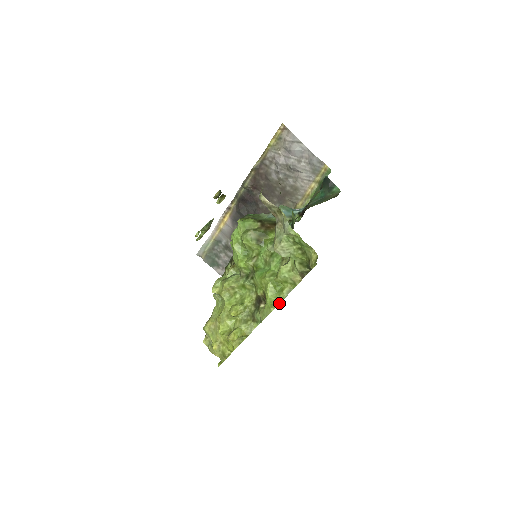
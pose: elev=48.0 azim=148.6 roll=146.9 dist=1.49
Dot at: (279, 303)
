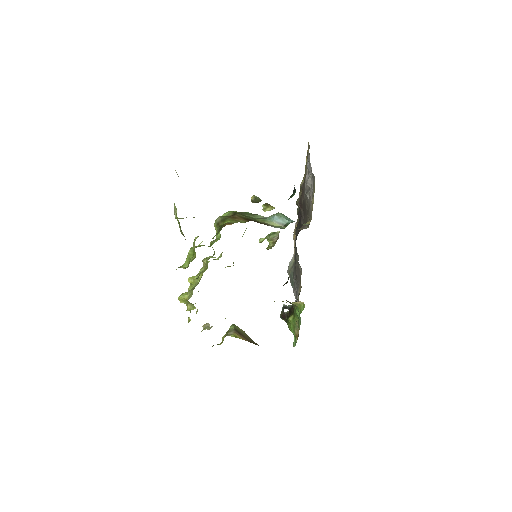
Dot at: occluded
